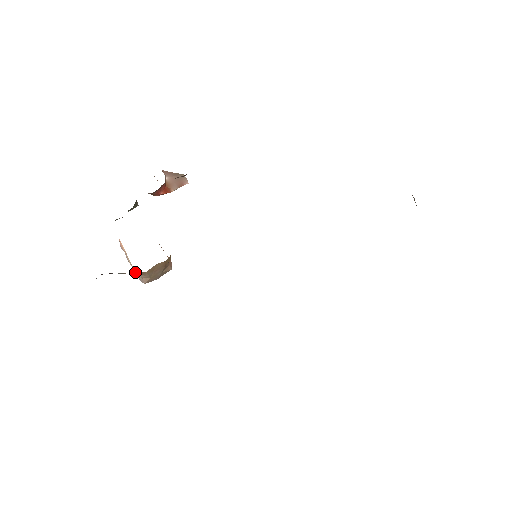
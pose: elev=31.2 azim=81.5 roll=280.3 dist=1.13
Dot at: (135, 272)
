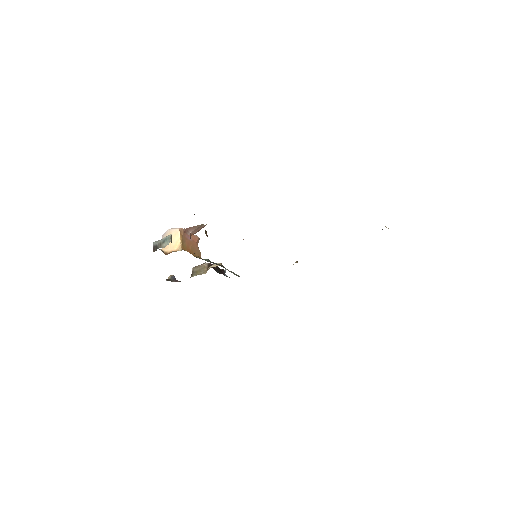
Dot at: occluded
